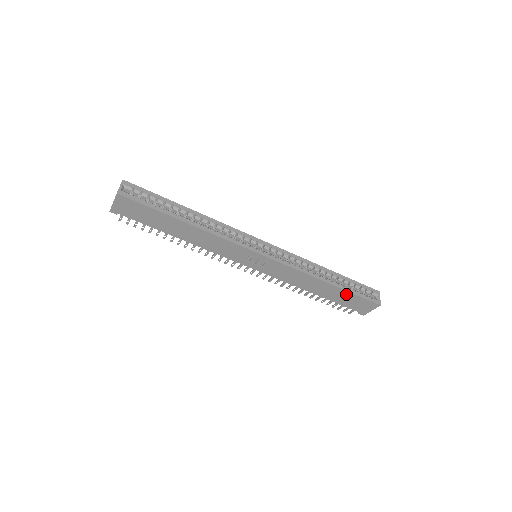
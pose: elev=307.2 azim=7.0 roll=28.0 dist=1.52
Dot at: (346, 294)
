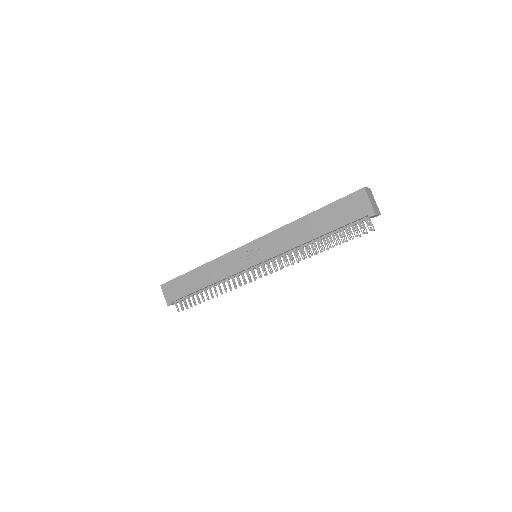
Dot at: (329, 210)
